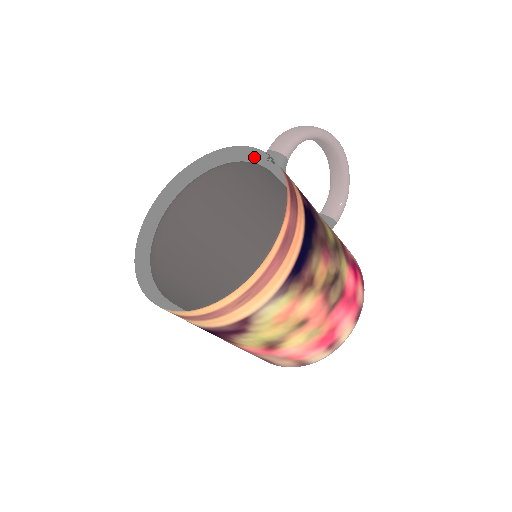
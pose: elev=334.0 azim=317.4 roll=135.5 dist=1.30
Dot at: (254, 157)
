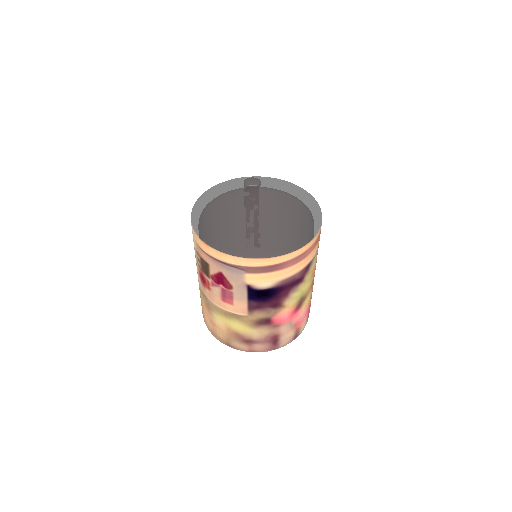
Dot at: (261, 179)
